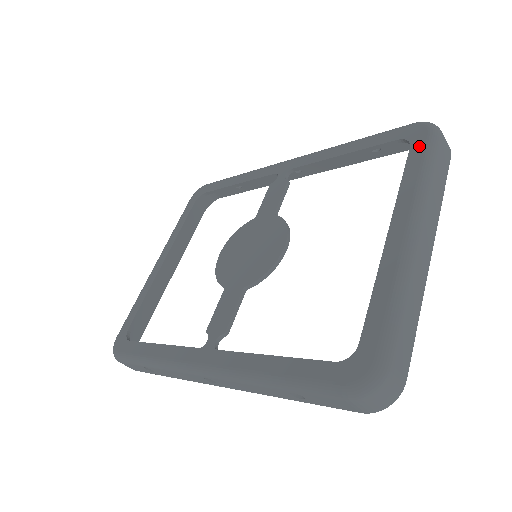
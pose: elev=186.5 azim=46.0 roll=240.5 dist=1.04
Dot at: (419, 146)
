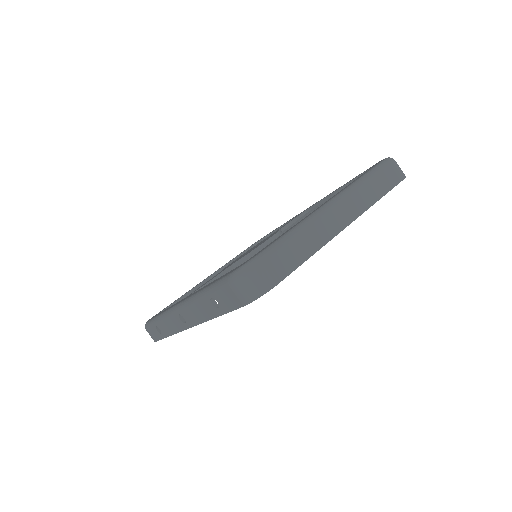
Dot at: (372, 167)
